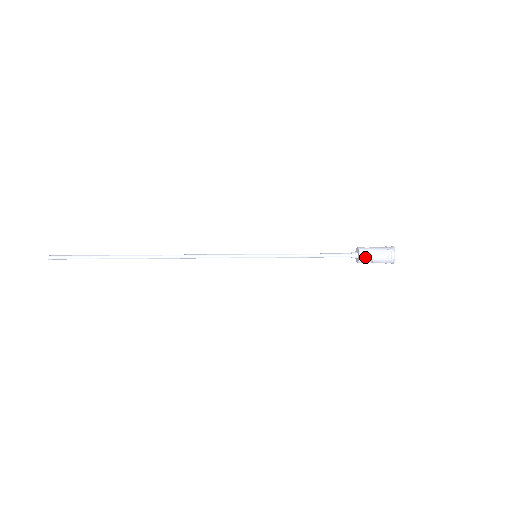
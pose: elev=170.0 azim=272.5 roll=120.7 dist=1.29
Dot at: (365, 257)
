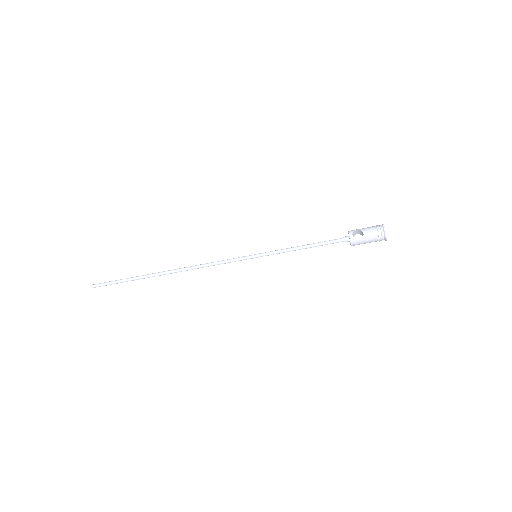
Dot at: (354, 230)
